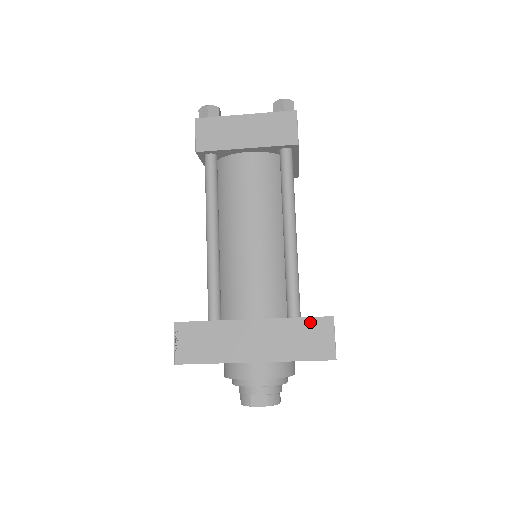
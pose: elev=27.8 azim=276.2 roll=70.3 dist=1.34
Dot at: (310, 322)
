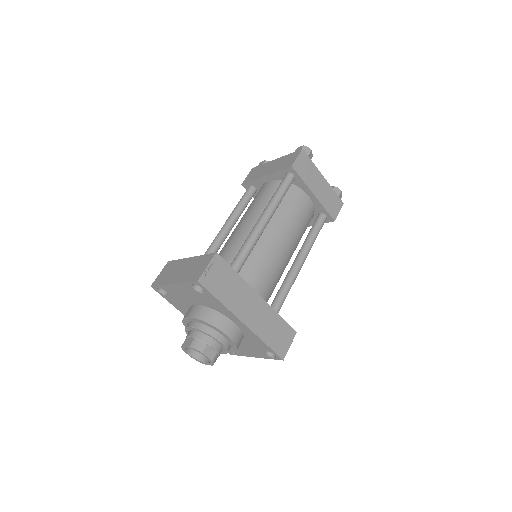
Dot at: (285, 325)
